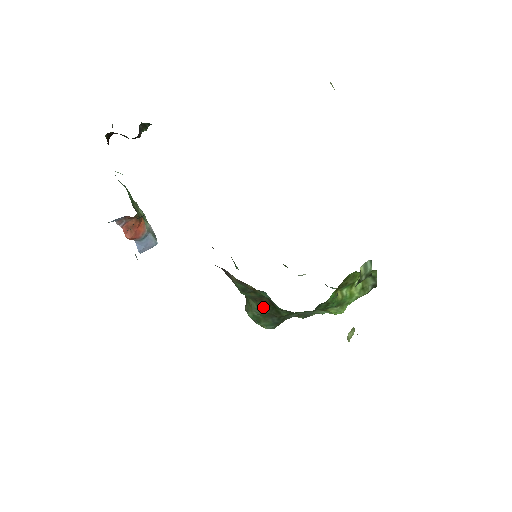
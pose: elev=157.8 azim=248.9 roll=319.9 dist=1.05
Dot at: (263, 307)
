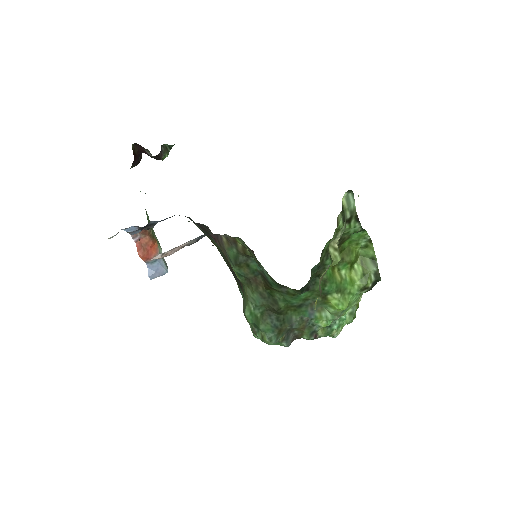
Dot at: (258, 293)
